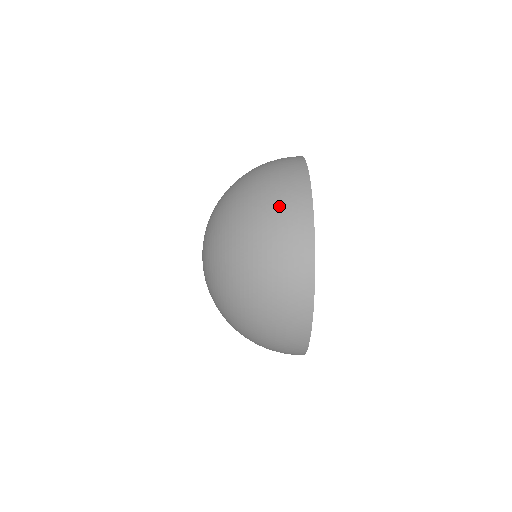
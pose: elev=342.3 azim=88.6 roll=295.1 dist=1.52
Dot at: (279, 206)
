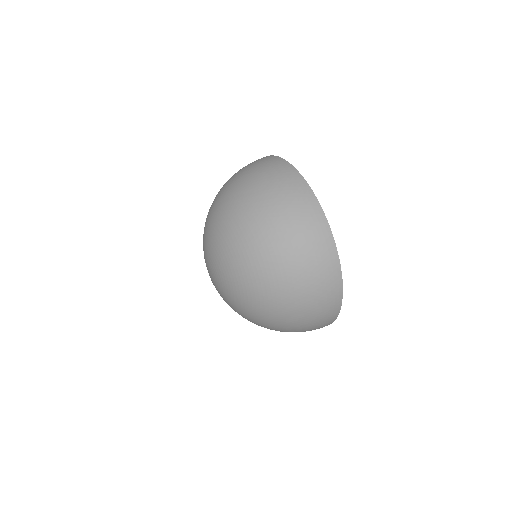
Dot at: (312, 326)
